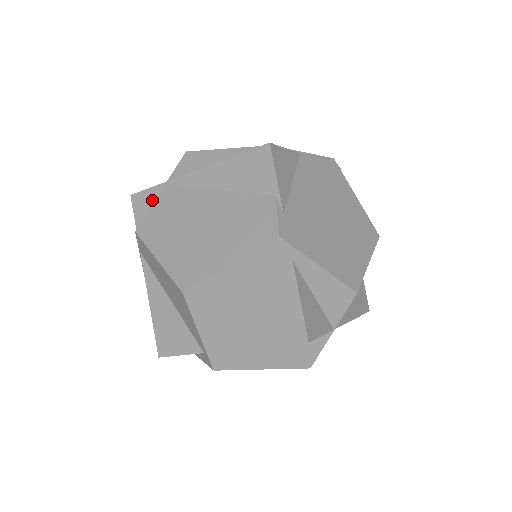
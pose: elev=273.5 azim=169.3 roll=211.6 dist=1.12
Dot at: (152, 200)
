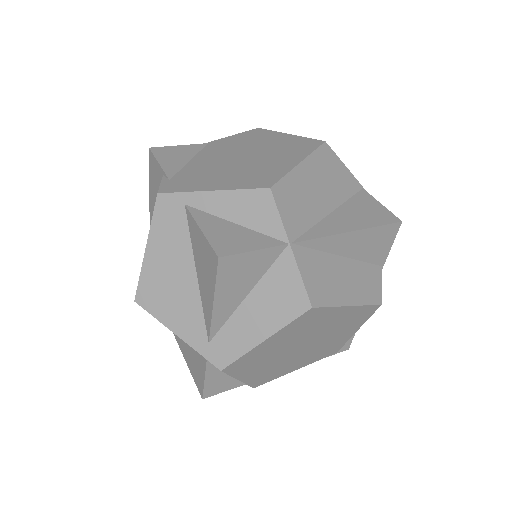
Dot at: occluded
